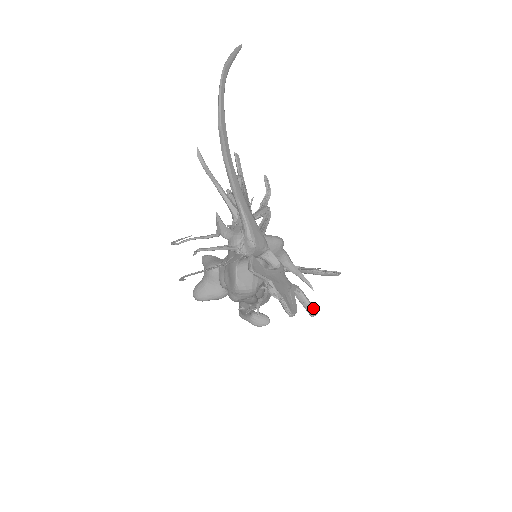
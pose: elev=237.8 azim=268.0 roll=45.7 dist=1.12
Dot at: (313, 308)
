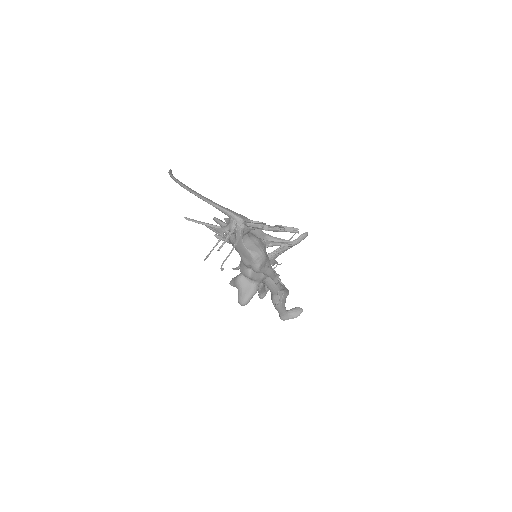
Dot at: (294, 228)
